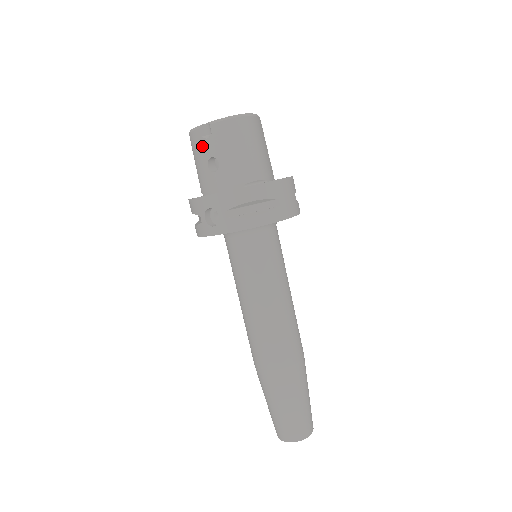
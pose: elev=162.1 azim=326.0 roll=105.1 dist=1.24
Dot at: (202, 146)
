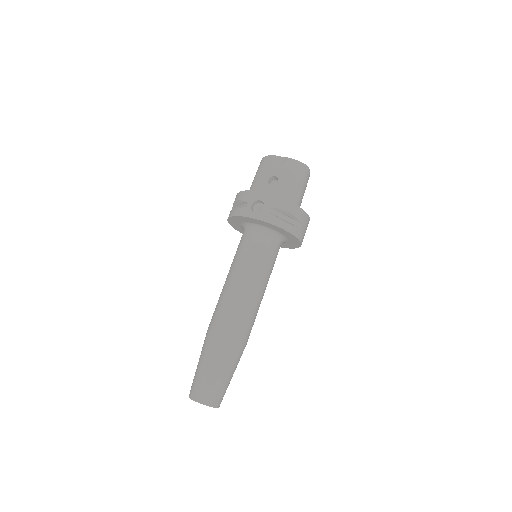
Dot at: (272, 167)
